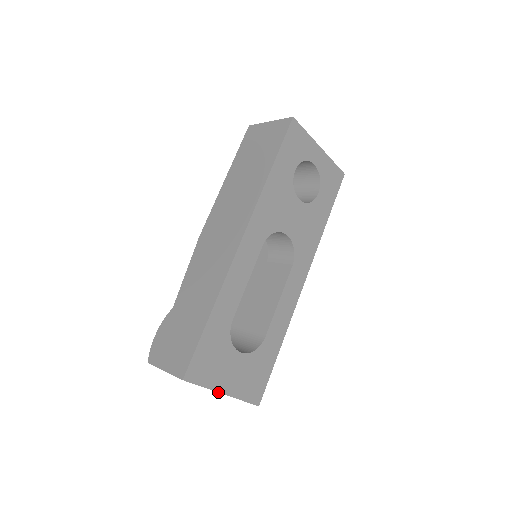
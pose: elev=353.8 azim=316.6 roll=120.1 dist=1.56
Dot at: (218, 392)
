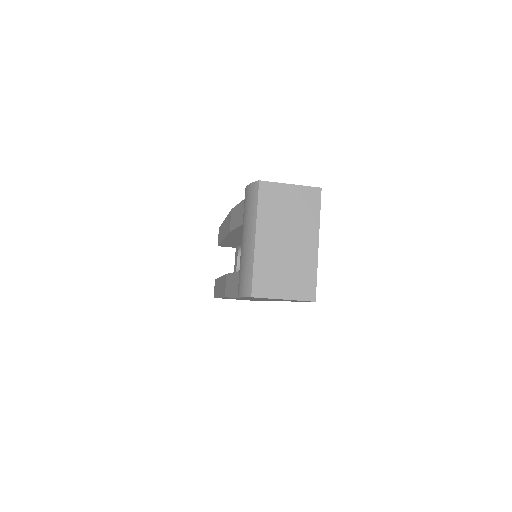
Dot at: occluded
